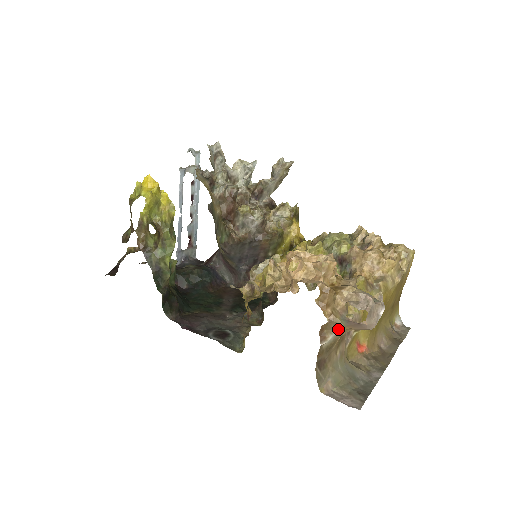
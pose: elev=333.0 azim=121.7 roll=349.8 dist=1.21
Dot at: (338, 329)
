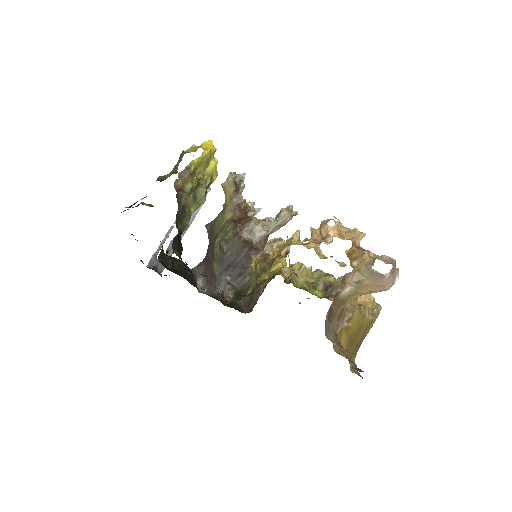
Dot at: (358, 282)
